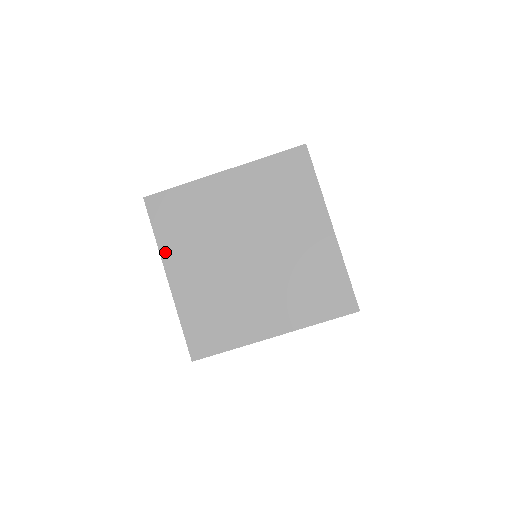
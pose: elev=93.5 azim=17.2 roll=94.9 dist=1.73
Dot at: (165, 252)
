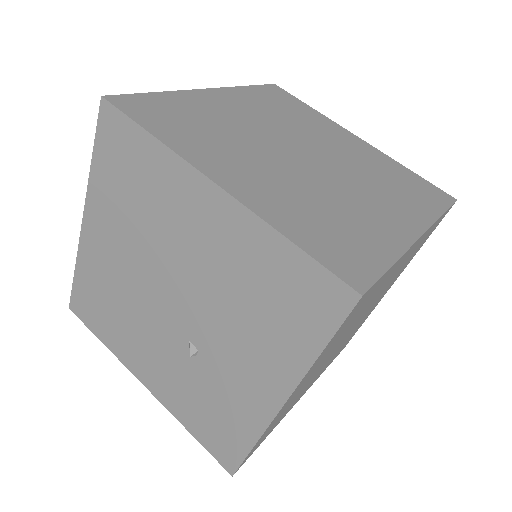
Dot at: (309, 372)
